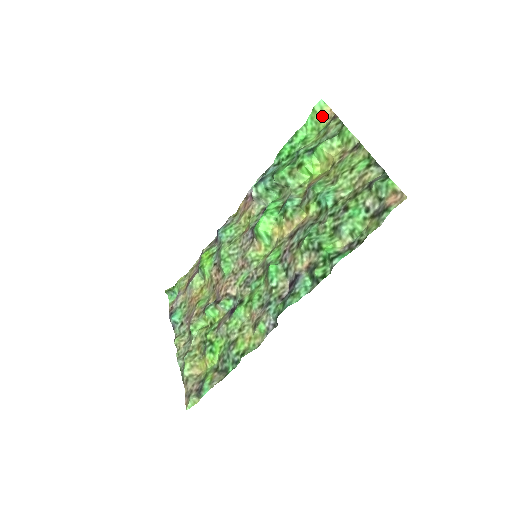
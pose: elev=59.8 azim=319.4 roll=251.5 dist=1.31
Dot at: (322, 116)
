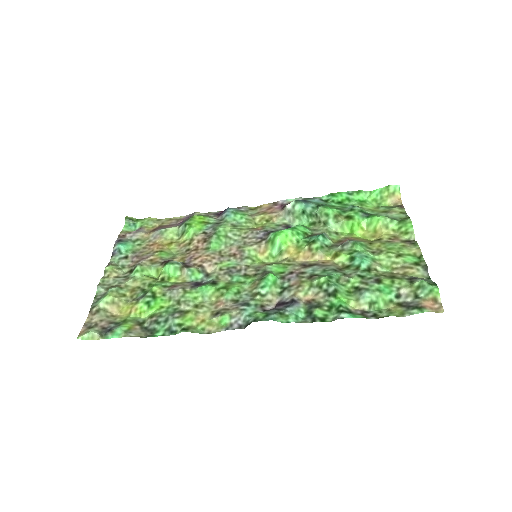
Dot at: (390, 197)
